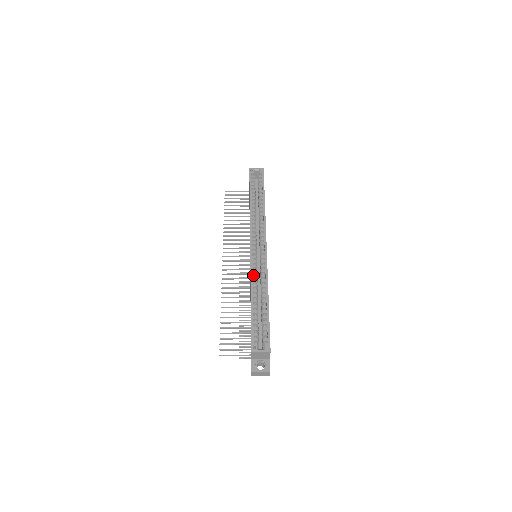
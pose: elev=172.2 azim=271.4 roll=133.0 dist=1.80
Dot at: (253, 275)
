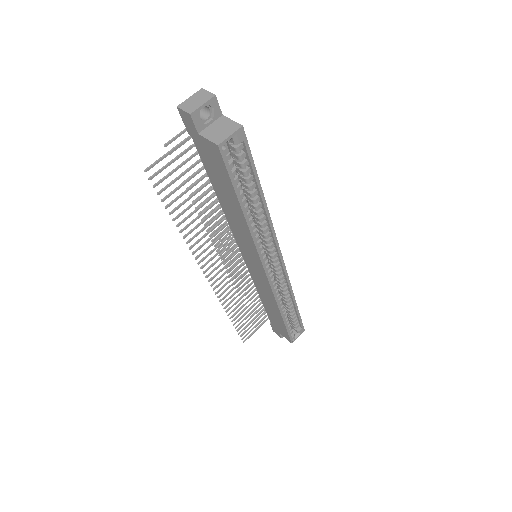
Dot at: (276, 295)
